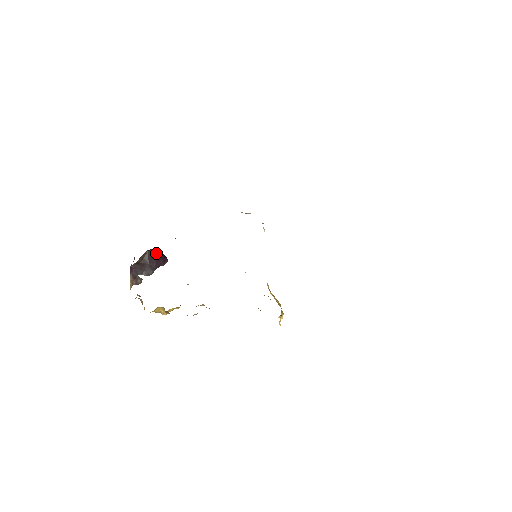
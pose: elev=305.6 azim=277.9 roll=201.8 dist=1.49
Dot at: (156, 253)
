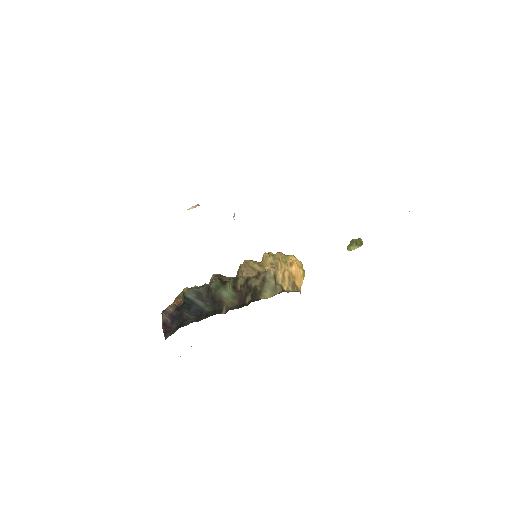
Dot at: occluded
